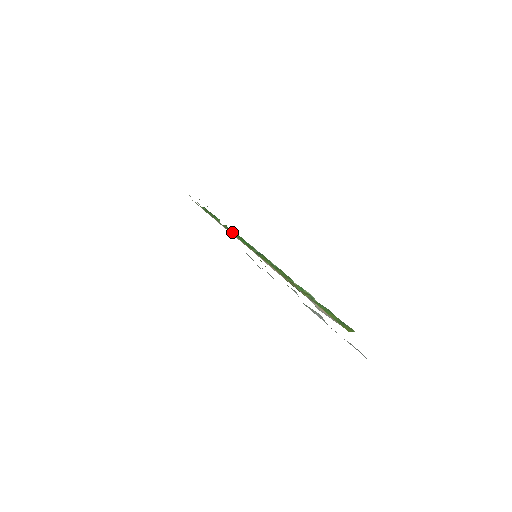
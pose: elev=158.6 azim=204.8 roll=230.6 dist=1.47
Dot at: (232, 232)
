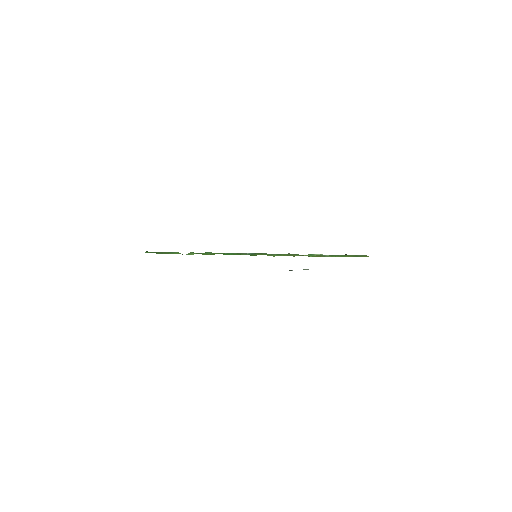
Dot at: (208, 253)
